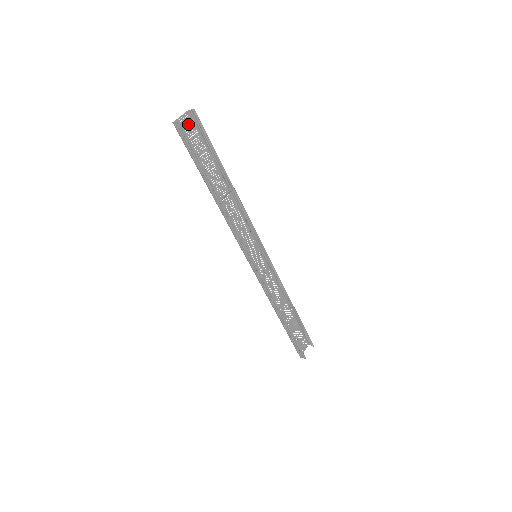
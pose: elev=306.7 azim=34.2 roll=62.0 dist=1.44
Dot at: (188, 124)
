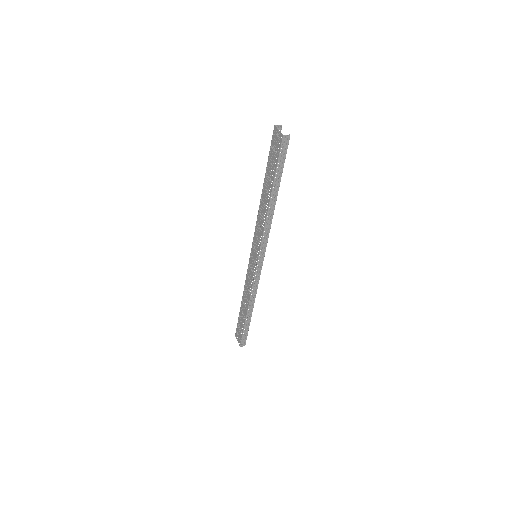
Dot at: (275, 137)
